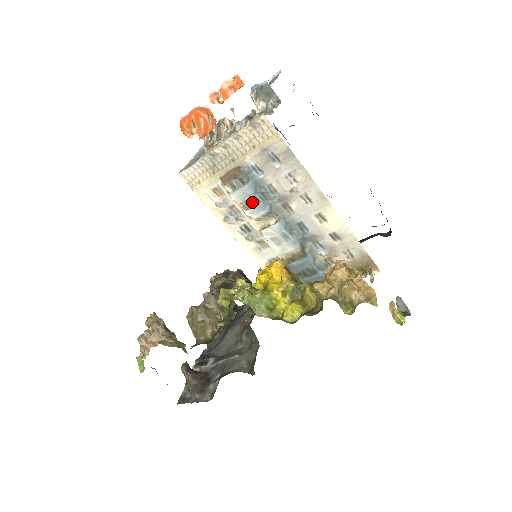
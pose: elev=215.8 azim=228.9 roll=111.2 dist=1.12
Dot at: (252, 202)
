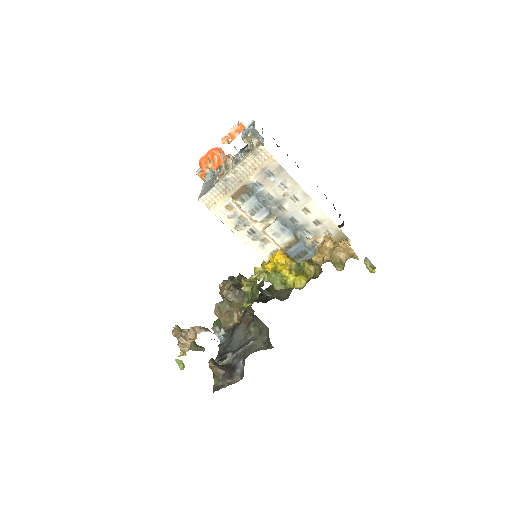
Dot at: (257, 209)
